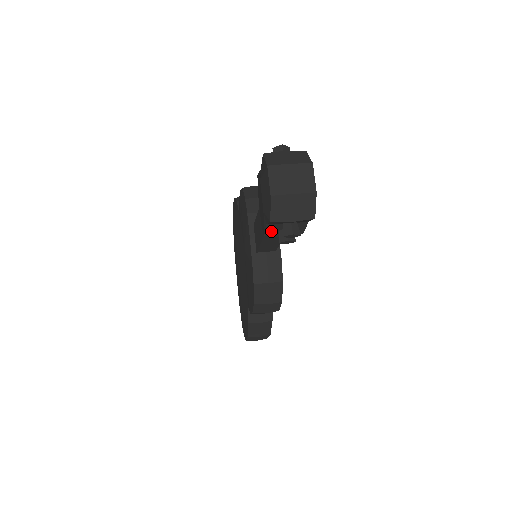
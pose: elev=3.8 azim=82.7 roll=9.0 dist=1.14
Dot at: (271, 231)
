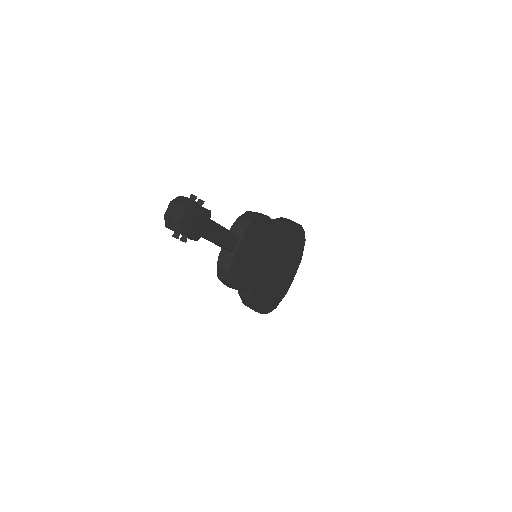
Dot at: occluded
